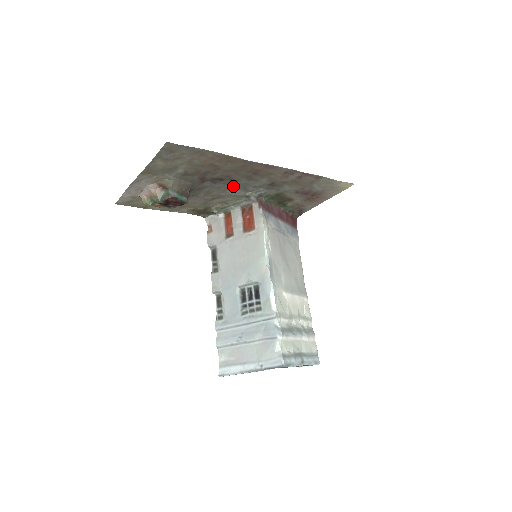
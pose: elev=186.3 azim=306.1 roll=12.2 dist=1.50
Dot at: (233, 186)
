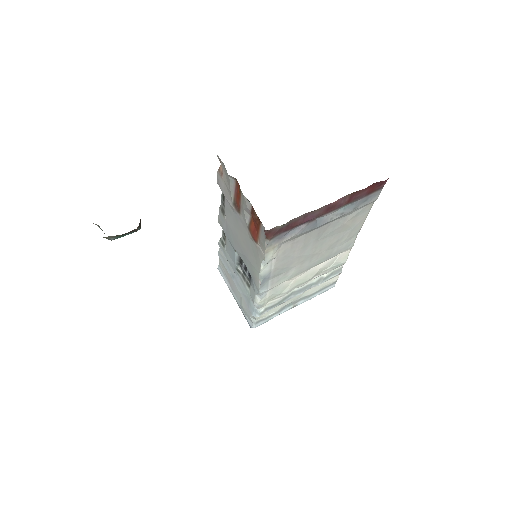
Dot at: occluded
